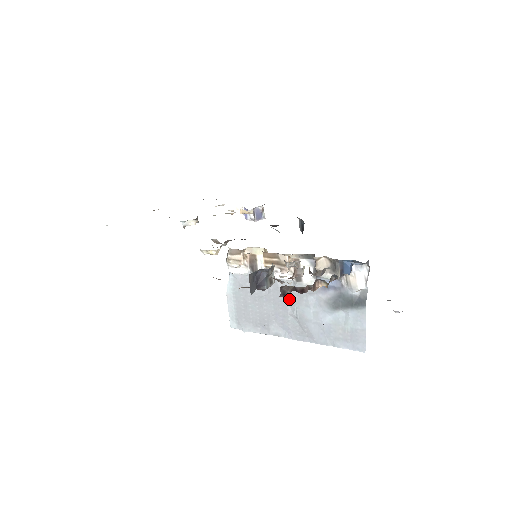
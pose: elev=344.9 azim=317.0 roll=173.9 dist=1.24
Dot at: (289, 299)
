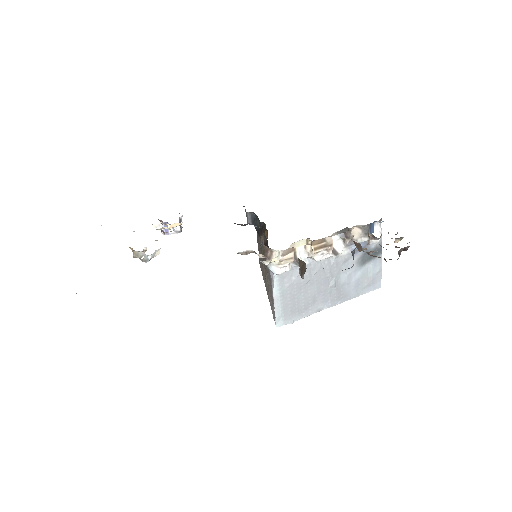
Dot at: (330, 274)
